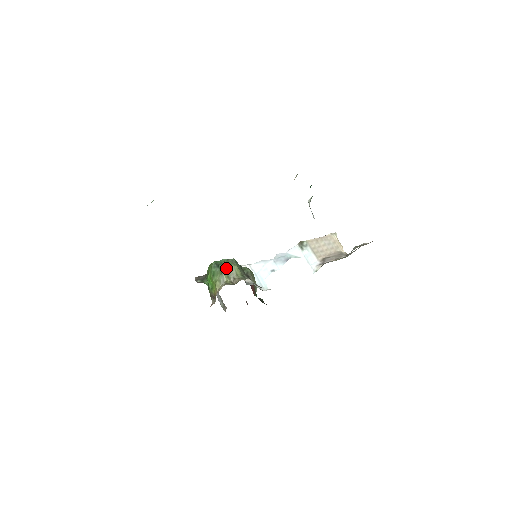
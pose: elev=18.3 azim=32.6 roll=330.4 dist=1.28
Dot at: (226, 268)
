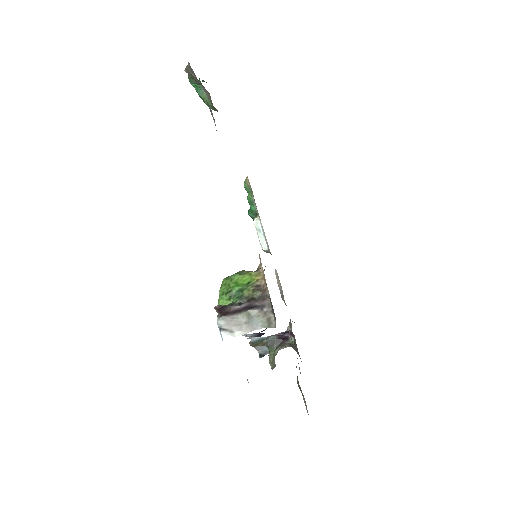
Dot at: occluded
